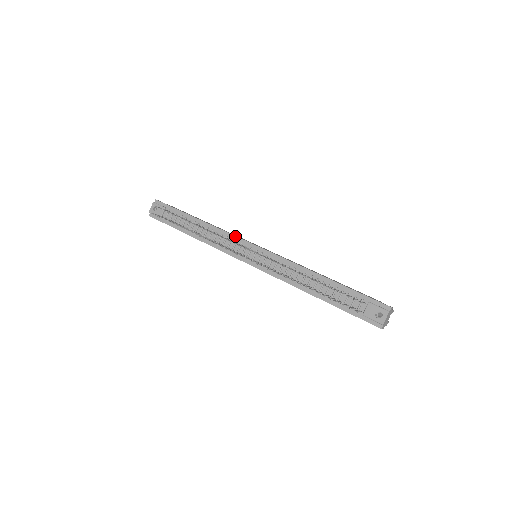
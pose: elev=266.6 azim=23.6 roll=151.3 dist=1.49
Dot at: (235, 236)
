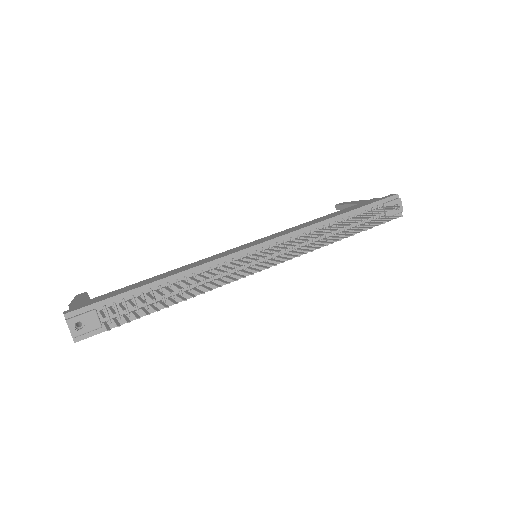
Dot at: (227, 256)
